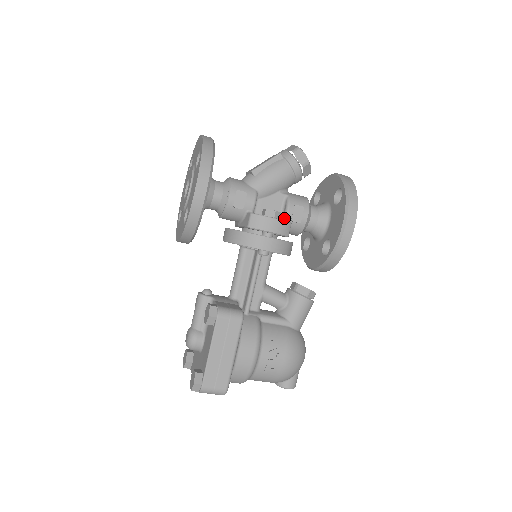
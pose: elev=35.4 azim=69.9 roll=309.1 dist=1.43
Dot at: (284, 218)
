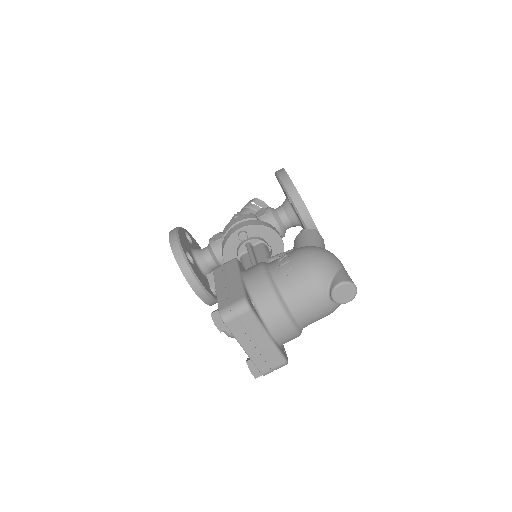
Dot at: occluded
